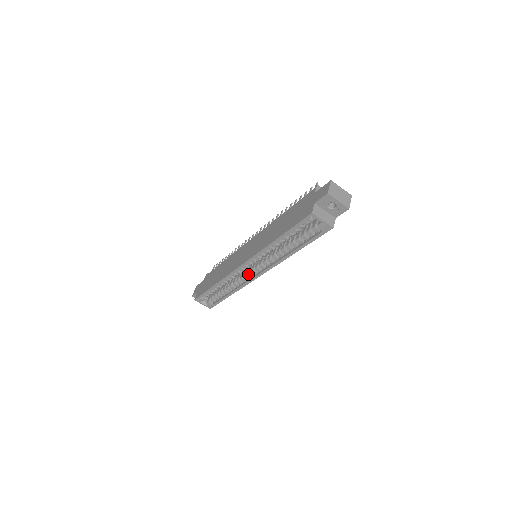
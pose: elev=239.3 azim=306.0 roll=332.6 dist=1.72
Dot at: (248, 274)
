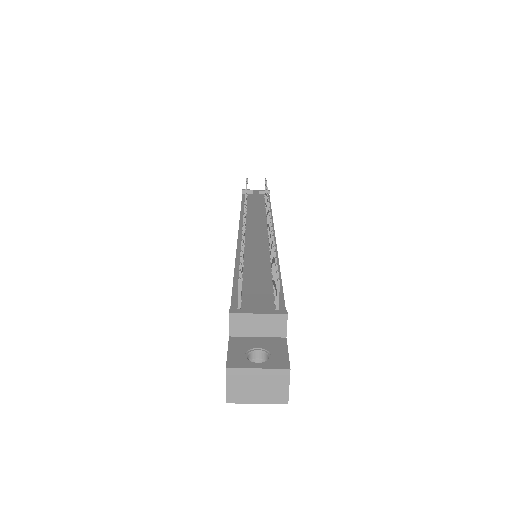
Dot at: occluded
